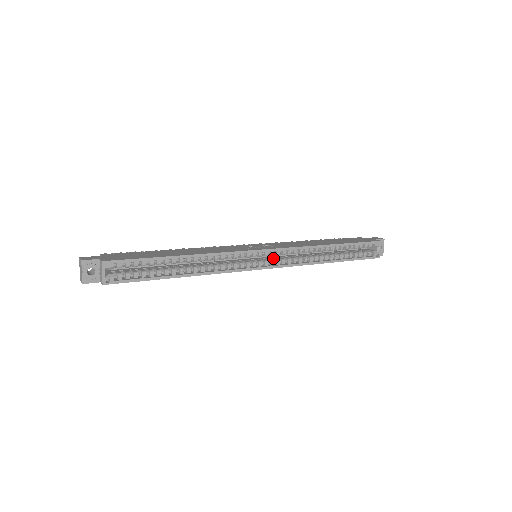
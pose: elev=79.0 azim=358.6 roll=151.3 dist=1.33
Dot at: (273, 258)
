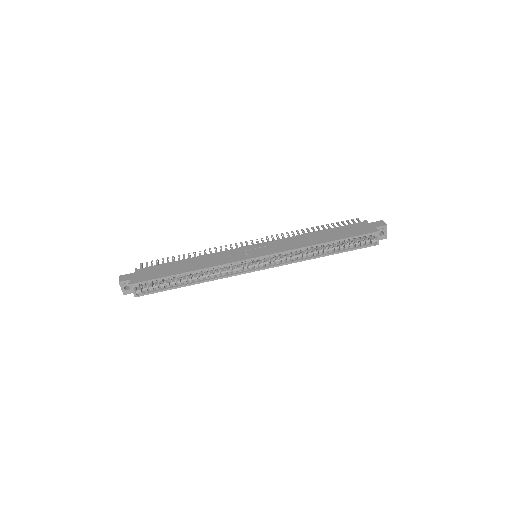
Dot at: (269, 259)
